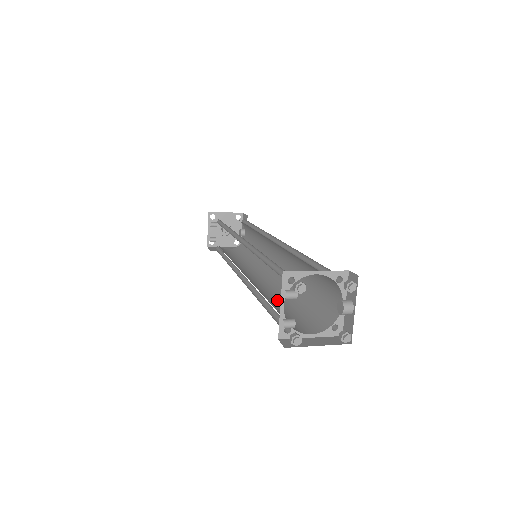
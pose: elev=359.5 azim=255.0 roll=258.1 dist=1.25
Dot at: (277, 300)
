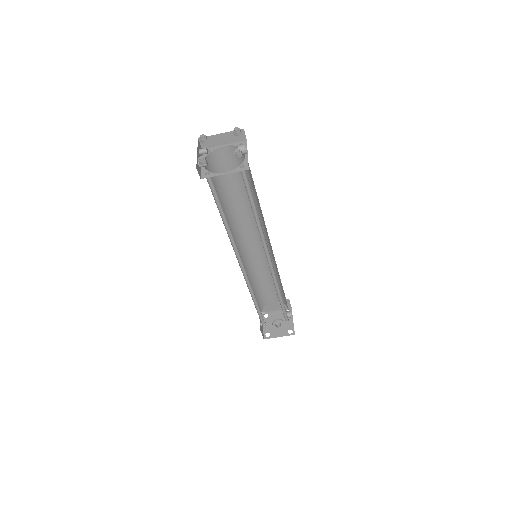
Dot at: occluded
